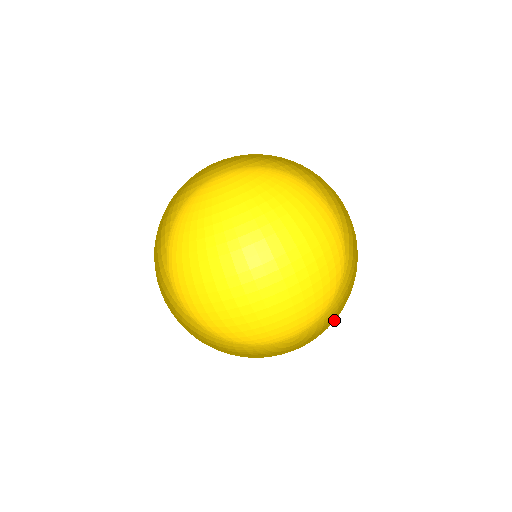
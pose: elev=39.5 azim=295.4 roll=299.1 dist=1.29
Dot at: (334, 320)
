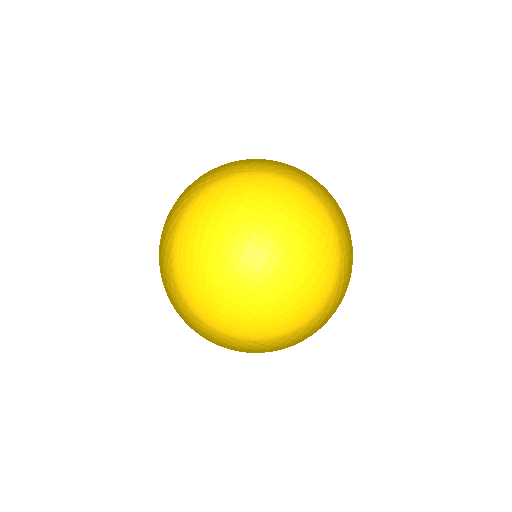
Dot at: occluded
